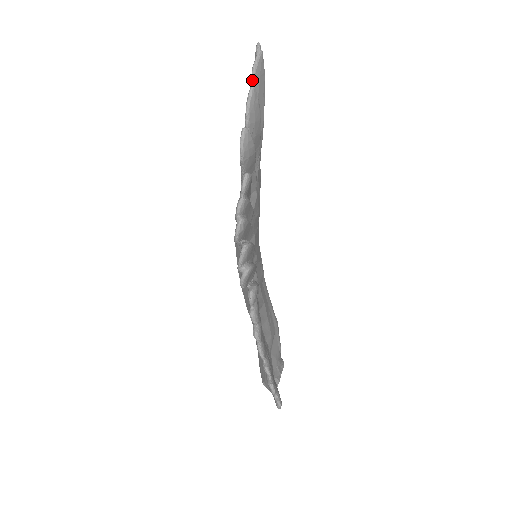
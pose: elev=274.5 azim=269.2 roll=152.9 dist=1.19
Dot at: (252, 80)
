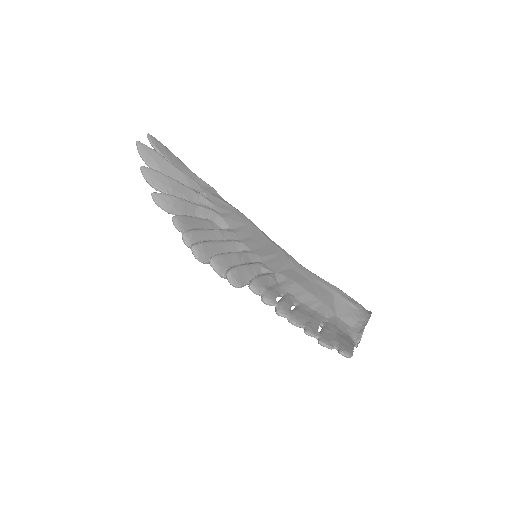
Dot at: (145, 162)
